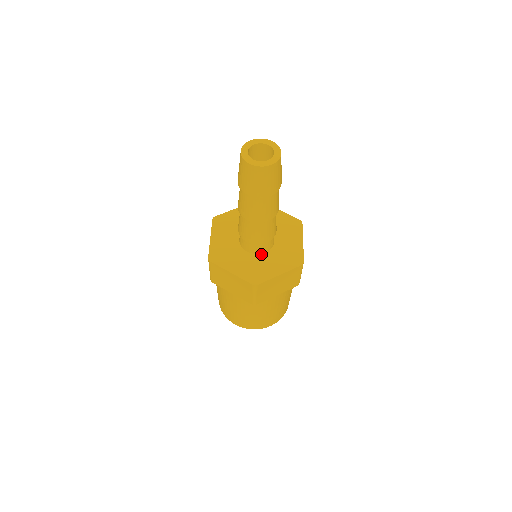
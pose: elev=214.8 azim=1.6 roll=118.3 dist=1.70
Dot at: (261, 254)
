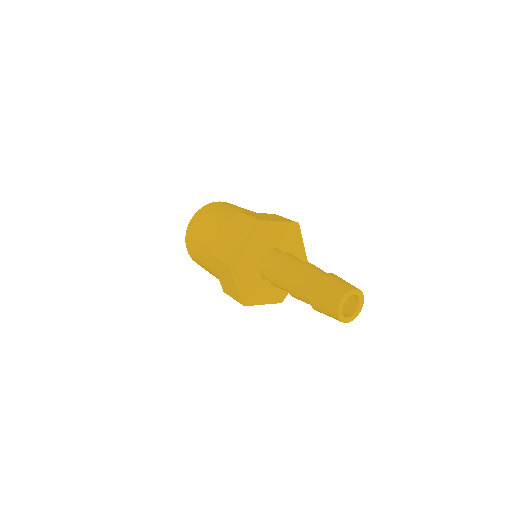
Dot at: (265, 279)
